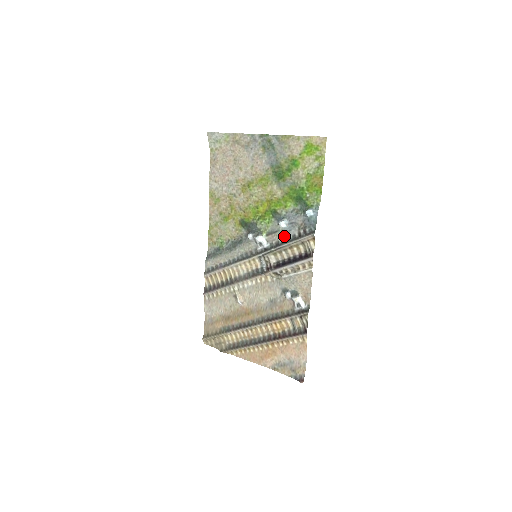
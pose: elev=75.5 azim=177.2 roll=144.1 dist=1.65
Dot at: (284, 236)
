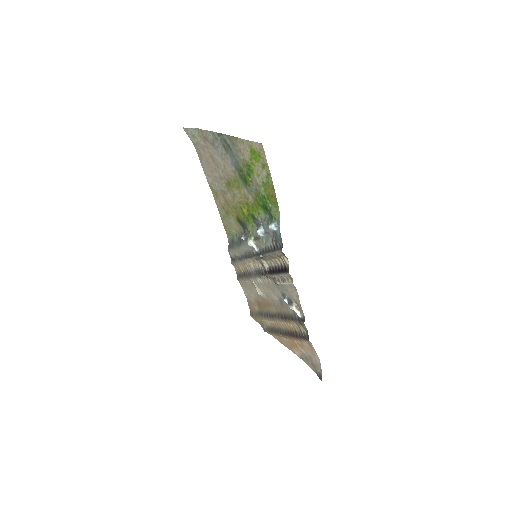
Dot at: (265, 245)
